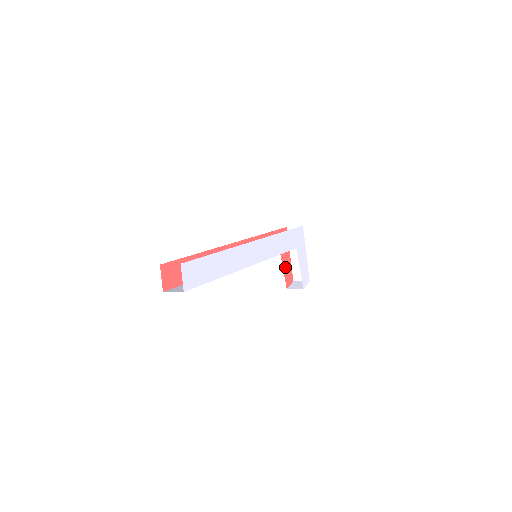
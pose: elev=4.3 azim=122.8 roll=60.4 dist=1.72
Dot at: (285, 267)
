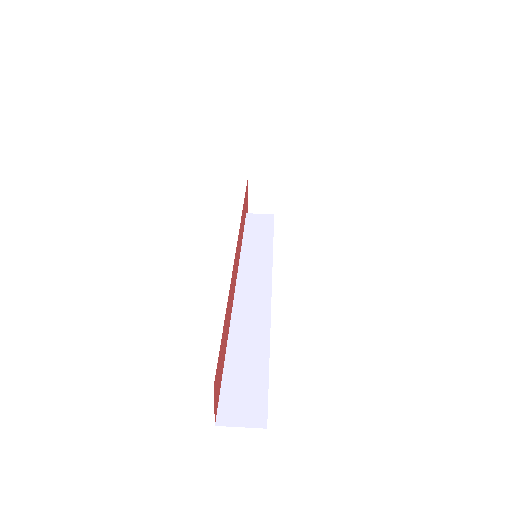
Dot at: occluded
